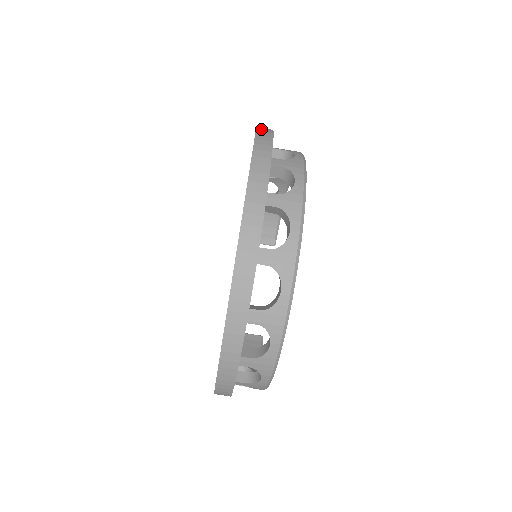
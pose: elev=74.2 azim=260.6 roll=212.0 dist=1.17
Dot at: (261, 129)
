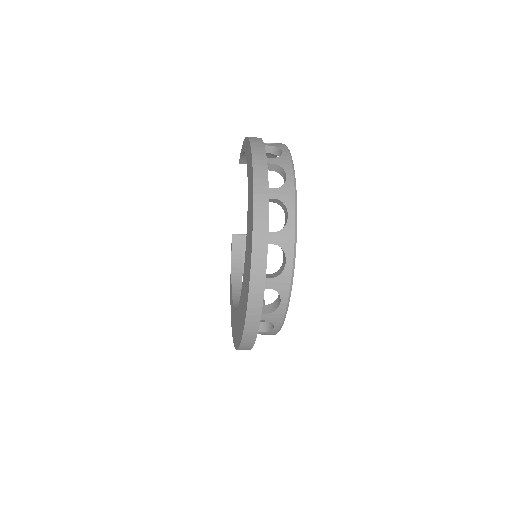
Dot at: (258, 207)
